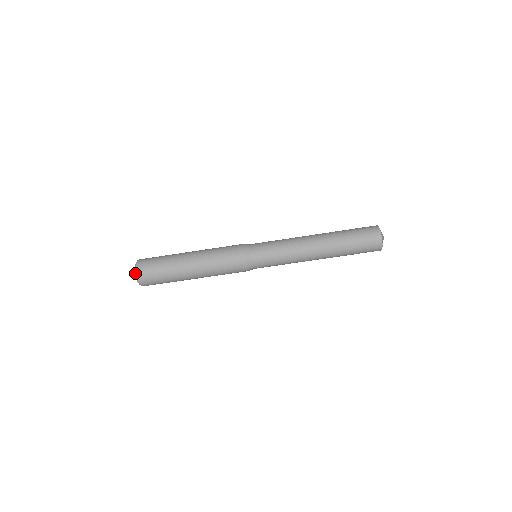
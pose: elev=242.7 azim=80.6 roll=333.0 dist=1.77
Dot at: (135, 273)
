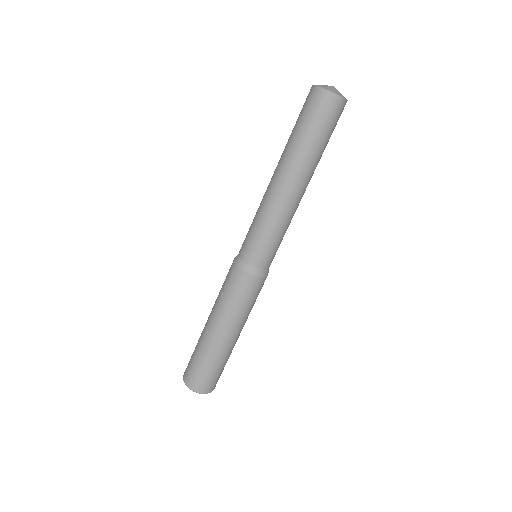
Dot at: occluded
